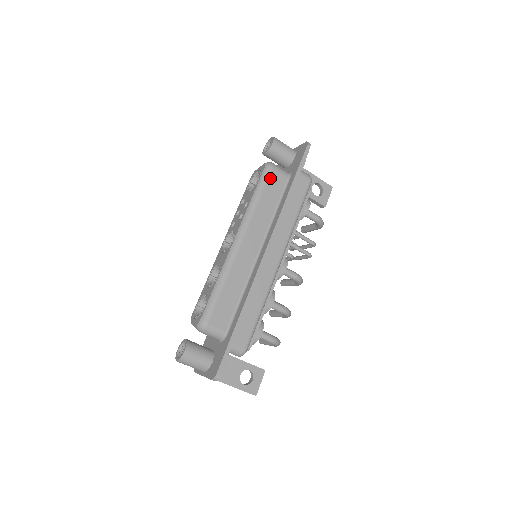
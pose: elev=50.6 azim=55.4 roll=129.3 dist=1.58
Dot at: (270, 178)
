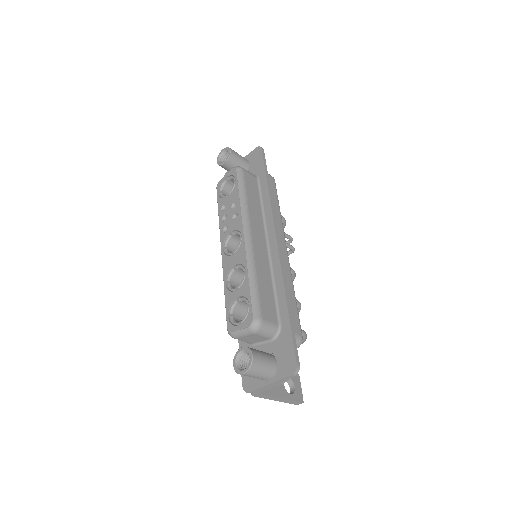
Dot at: (246, 178)
